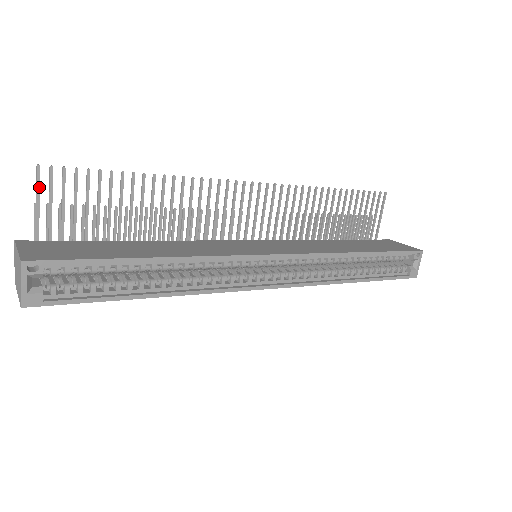
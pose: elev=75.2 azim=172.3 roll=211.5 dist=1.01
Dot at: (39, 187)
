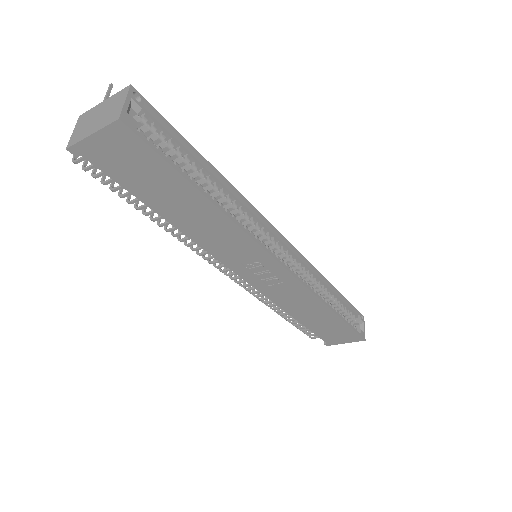
Dot at: (108, 97)
